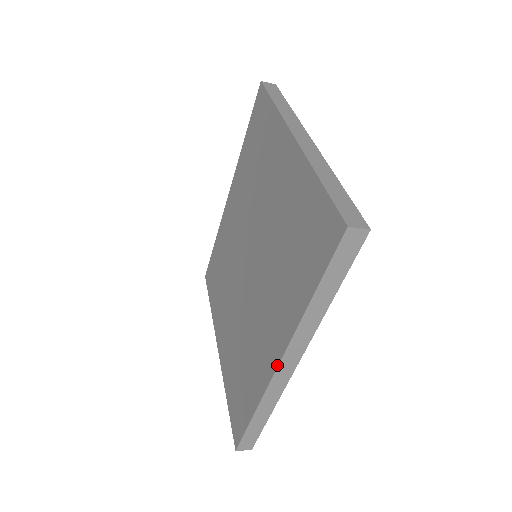
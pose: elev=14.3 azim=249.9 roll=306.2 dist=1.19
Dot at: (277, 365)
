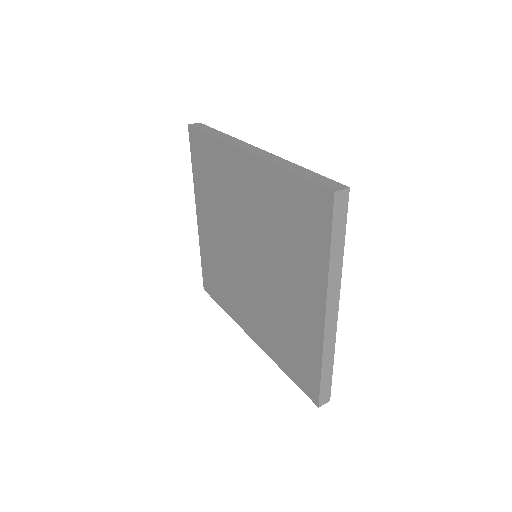
Dot at: (250, 337)
